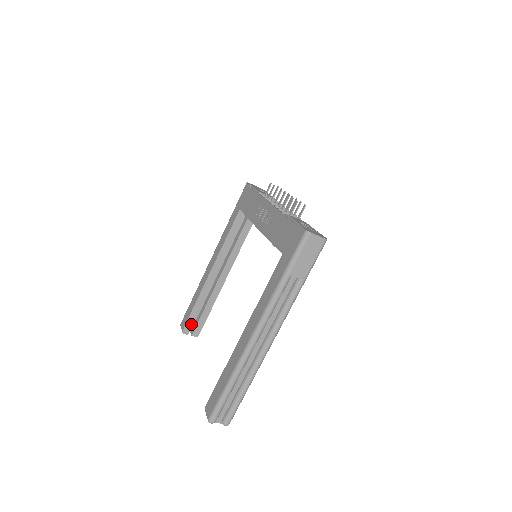
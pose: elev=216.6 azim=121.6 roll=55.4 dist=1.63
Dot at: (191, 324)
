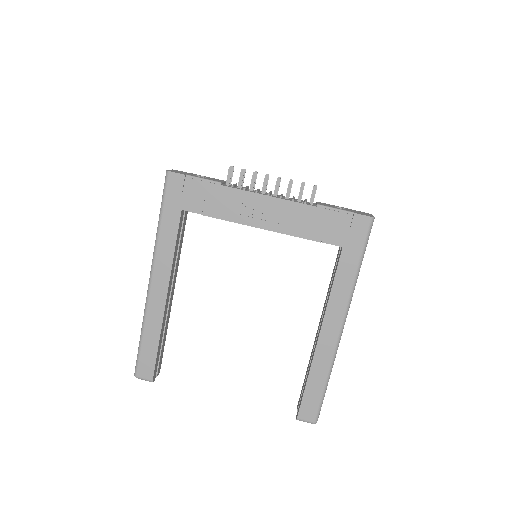
Dot at: (156, 367)
